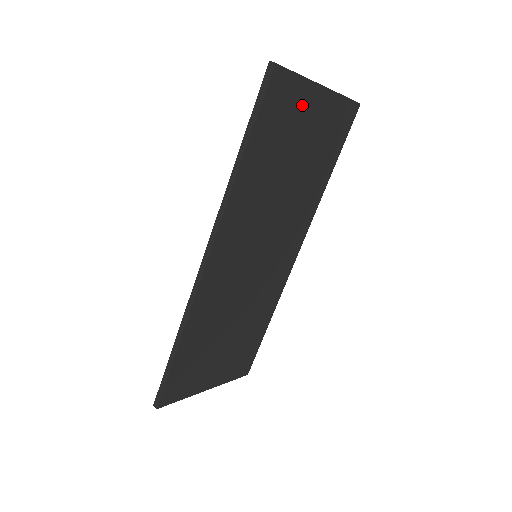
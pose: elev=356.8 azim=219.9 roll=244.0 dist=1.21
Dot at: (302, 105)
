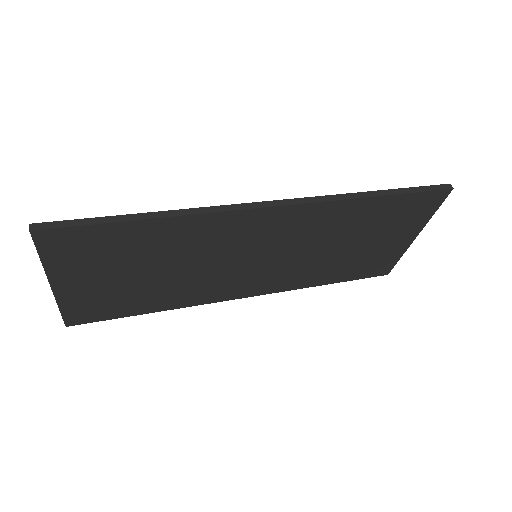
Dot at: (407, 227)
